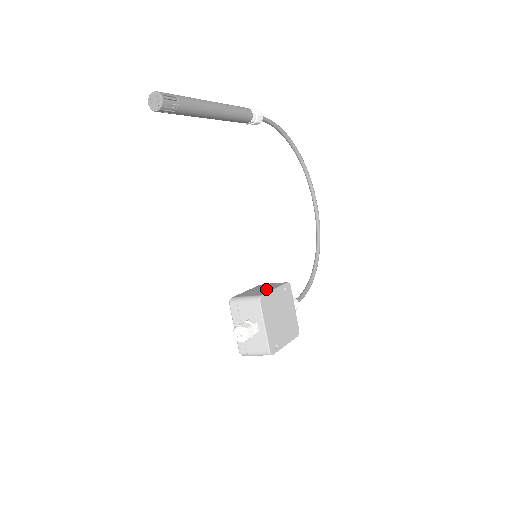
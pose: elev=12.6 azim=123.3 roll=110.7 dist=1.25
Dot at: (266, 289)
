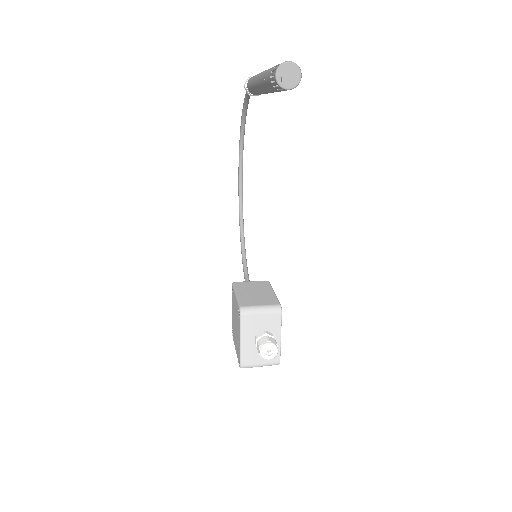
Dot at: (265, 293)
